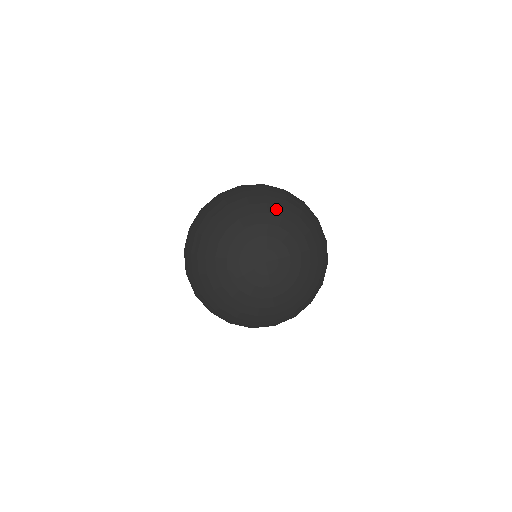
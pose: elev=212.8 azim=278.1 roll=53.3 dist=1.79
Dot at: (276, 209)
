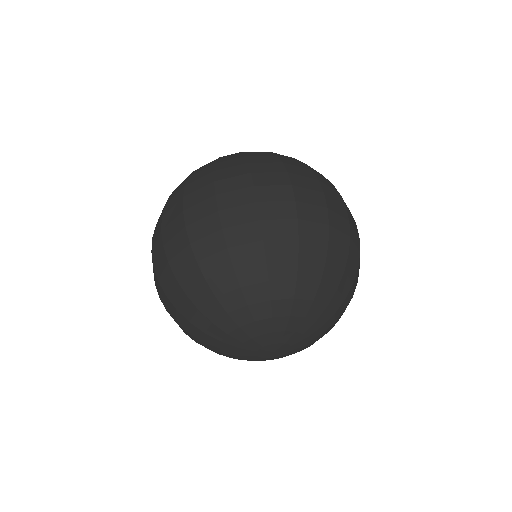
Dot at: (338, 301)
